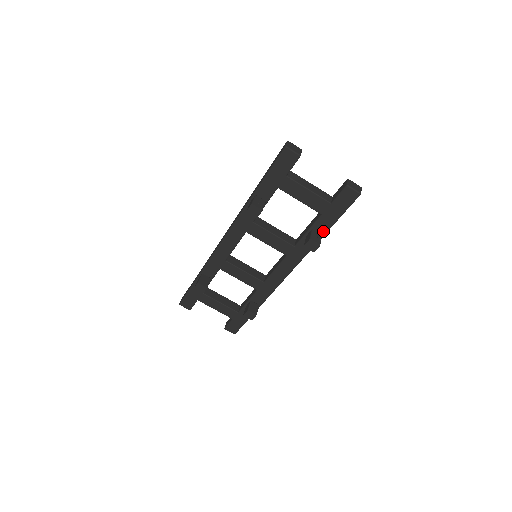
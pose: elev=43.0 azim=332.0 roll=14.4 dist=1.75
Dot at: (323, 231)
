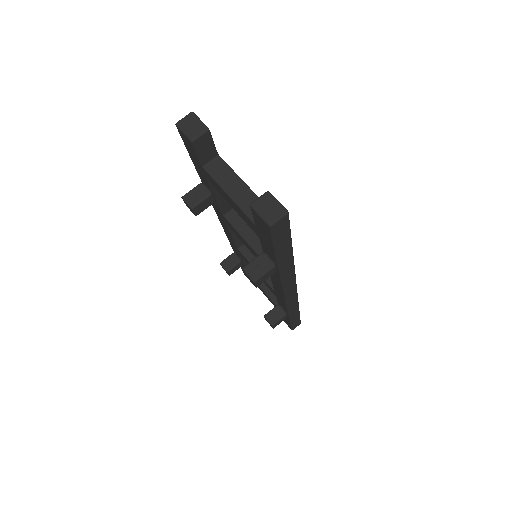
Dot at: (274, 260)
